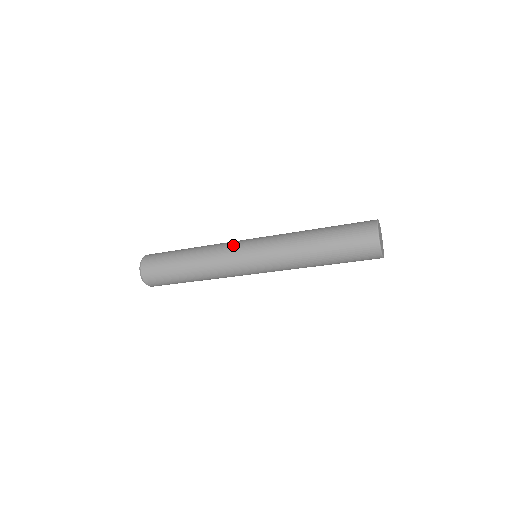
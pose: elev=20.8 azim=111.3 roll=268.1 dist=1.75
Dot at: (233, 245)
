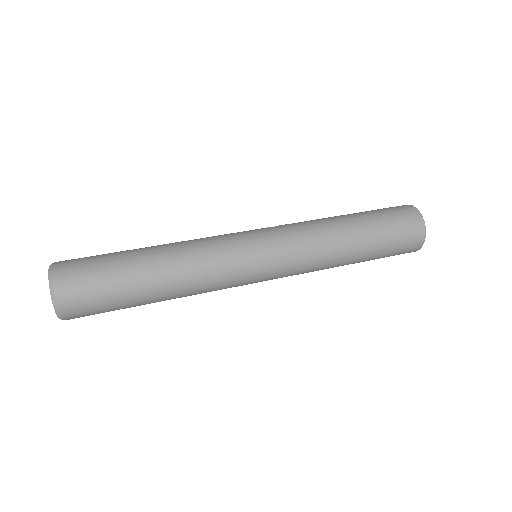
Dot at: (237, 285)
